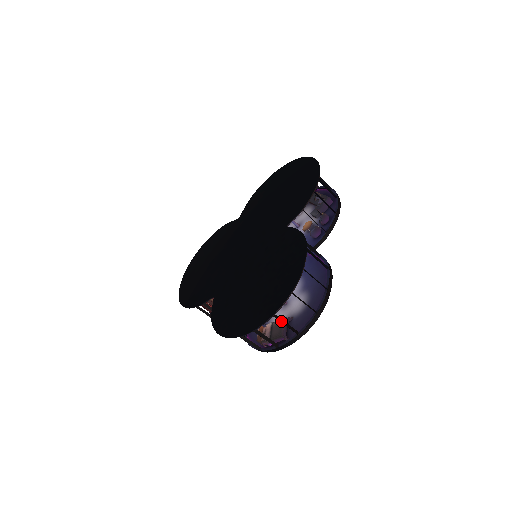
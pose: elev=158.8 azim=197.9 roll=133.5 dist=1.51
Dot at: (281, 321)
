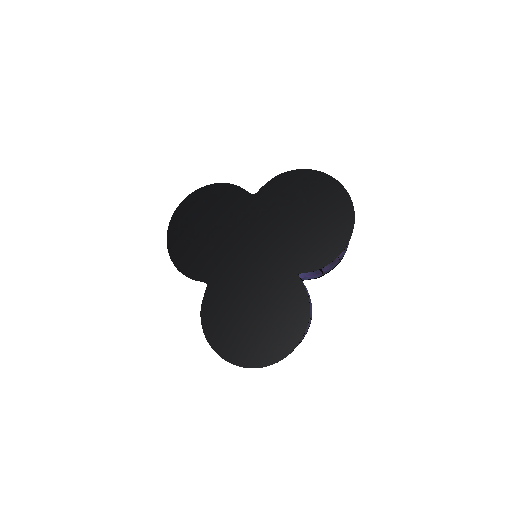
Dot at: occluded
